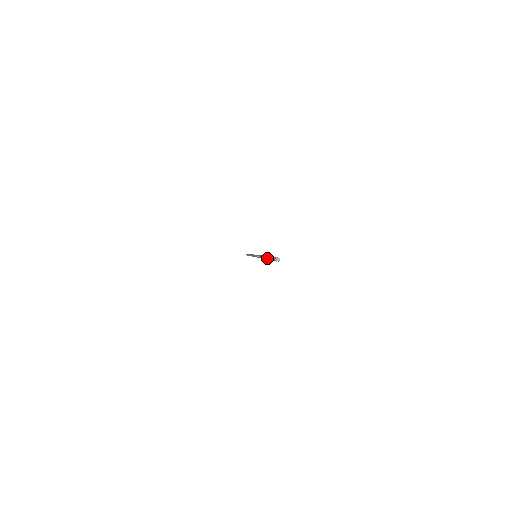
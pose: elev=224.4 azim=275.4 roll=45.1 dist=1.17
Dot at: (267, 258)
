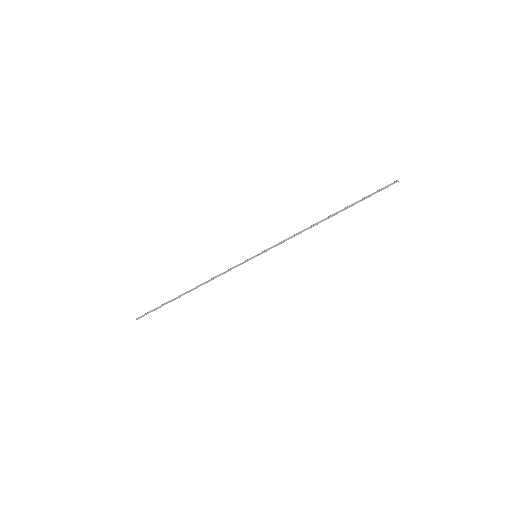
Dot at: (355, 202)
